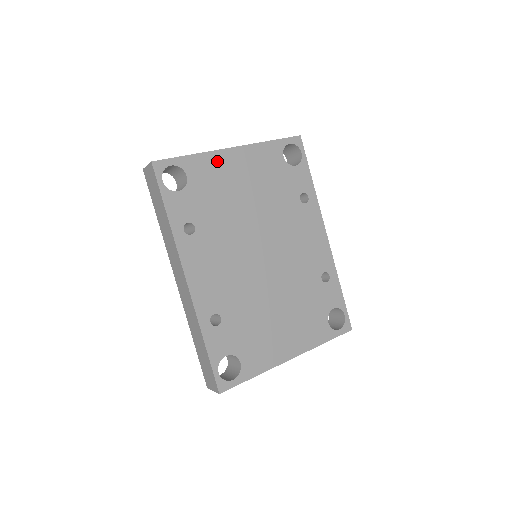
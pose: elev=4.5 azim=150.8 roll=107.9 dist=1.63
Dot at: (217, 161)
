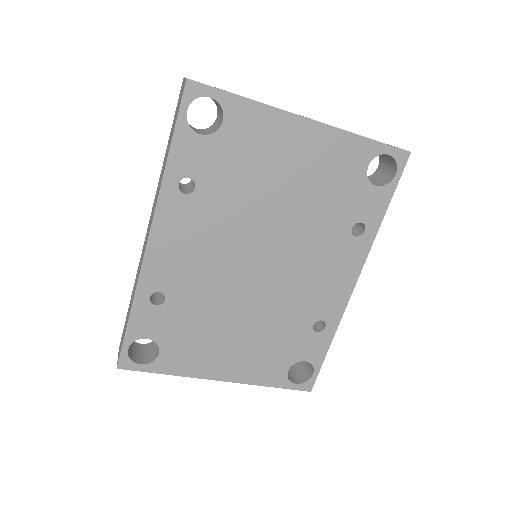
Dot at: (275, 124)
